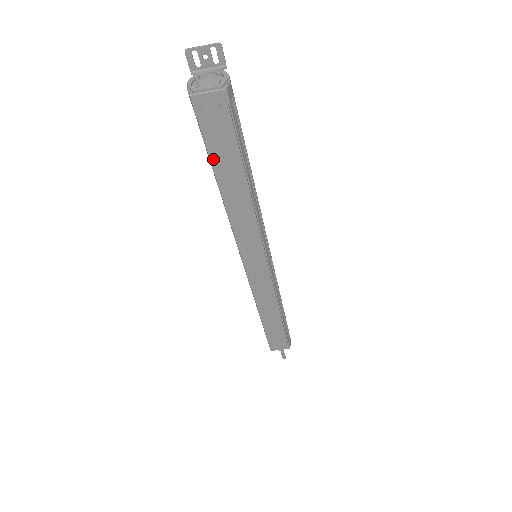
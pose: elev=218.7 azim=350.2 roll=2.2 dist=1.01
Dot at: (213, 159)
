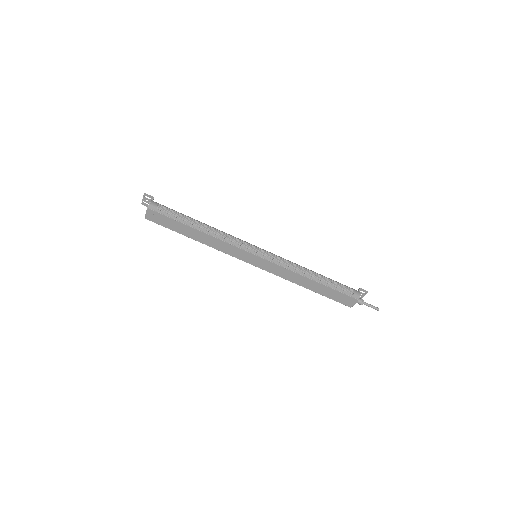
Dot at: (177, 231)
